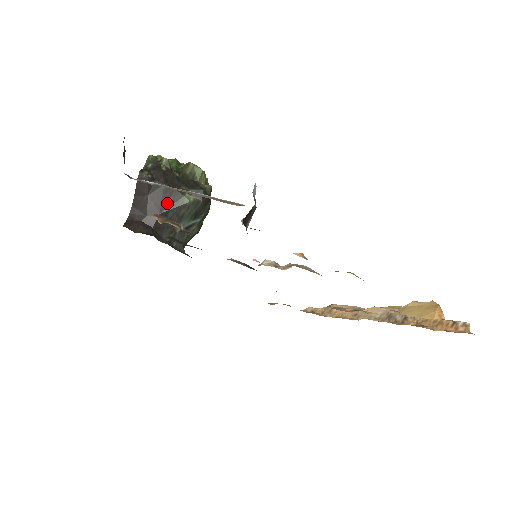
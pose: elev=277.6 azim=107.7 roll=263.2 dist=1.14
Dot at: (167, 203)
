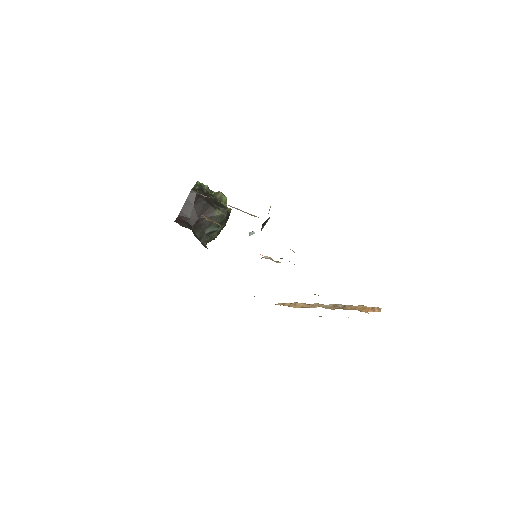
Dot at: (204, 213)
